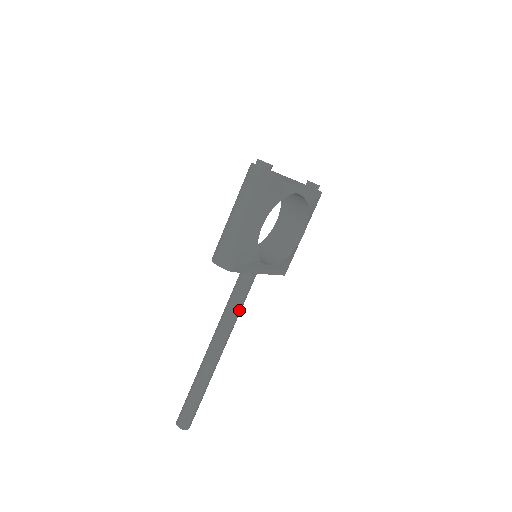
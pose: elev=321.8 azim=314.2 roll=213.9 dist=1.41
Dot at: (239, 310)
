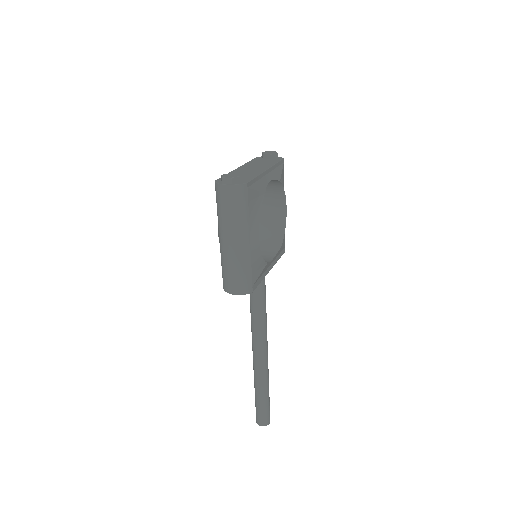
Dot at: (265, 310)
